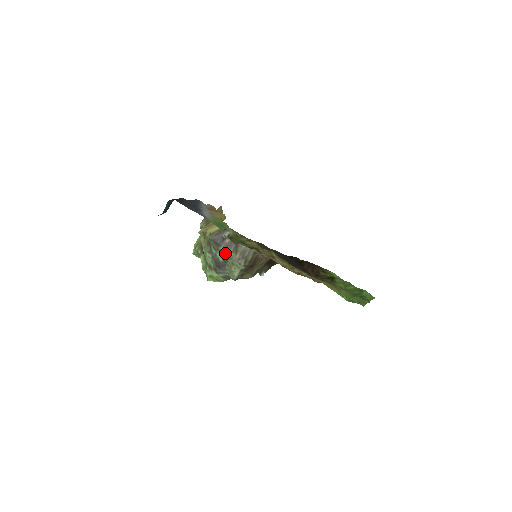
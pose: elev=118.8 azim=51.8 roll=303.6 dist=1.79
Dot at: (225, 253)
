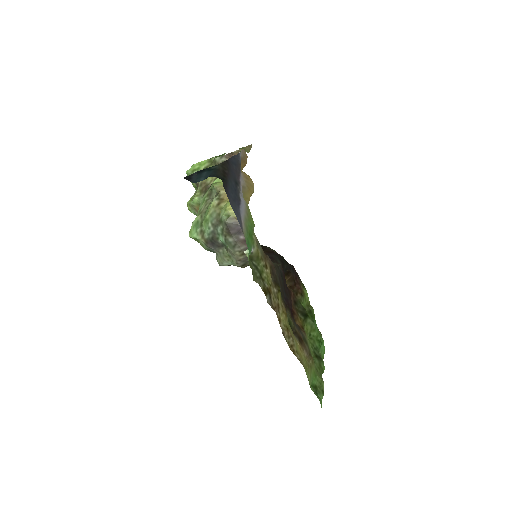
Dot at: (230, 246)
